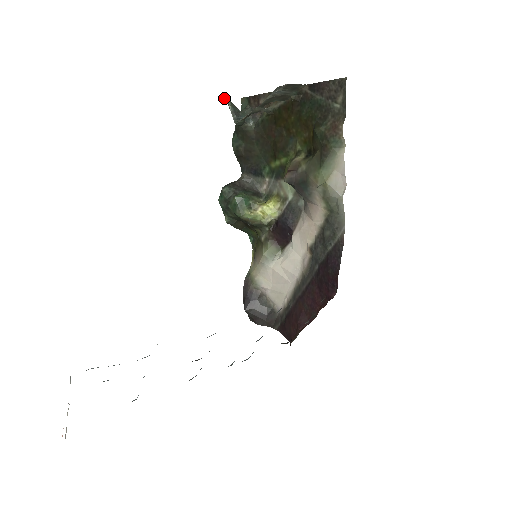
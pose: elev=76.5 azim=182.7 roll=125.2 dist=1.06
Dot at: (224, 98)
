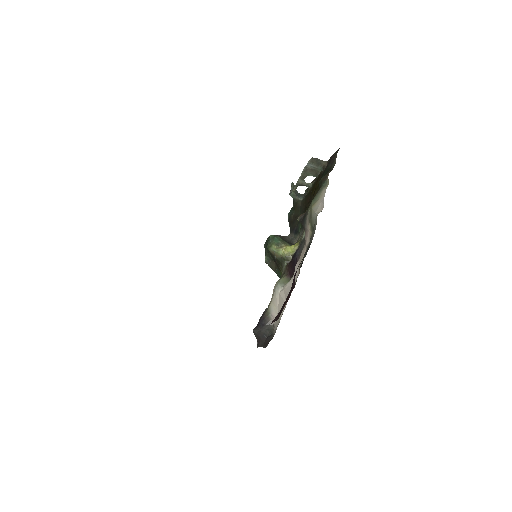
Dot at: (291, 184)
